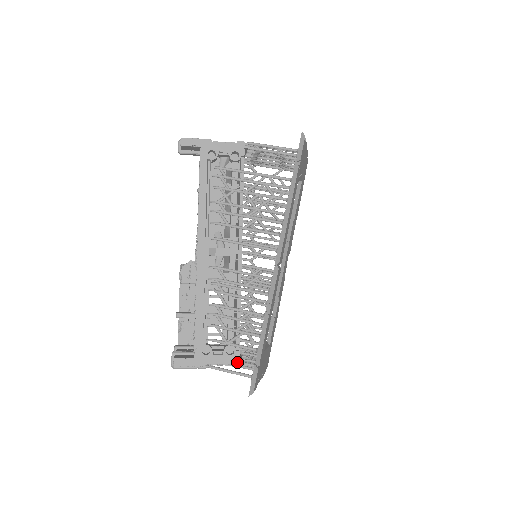
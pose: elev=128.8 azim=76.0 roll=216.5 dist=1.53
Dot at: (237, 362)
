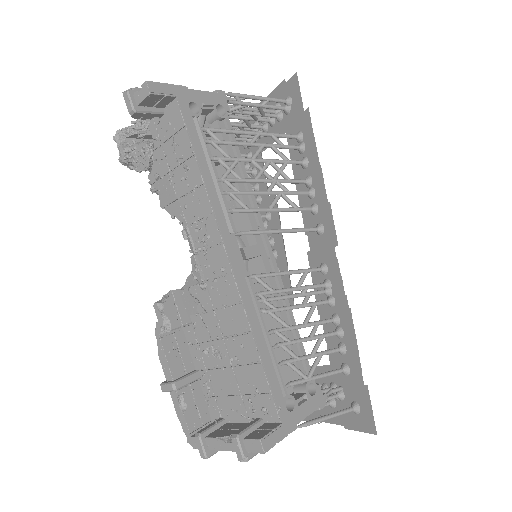
Dot at: (323, 400)
